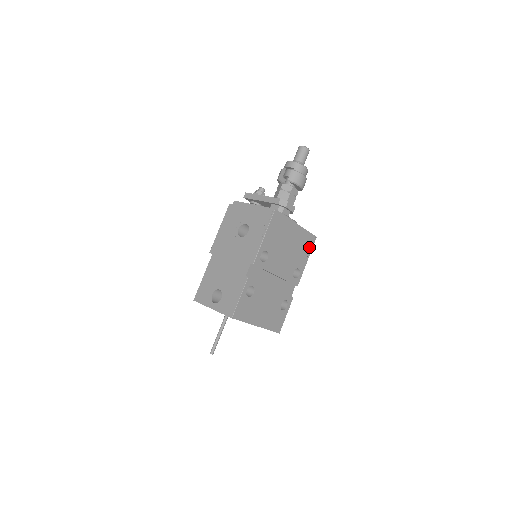
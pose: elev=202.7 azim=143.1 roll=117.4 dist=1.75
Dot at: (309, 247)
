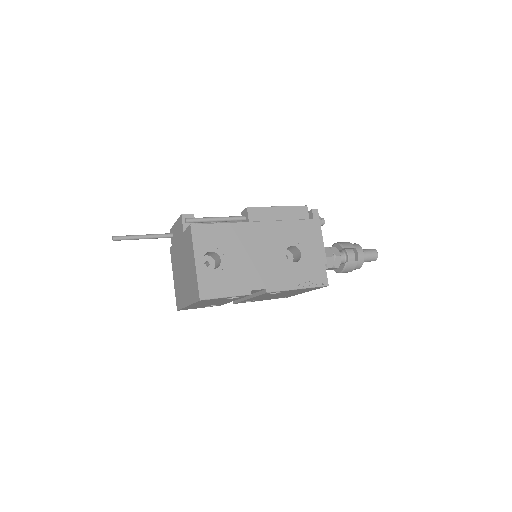
Dot at: (277, 298)
